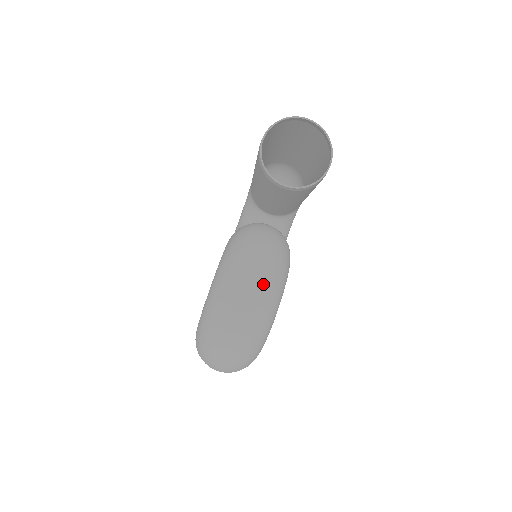
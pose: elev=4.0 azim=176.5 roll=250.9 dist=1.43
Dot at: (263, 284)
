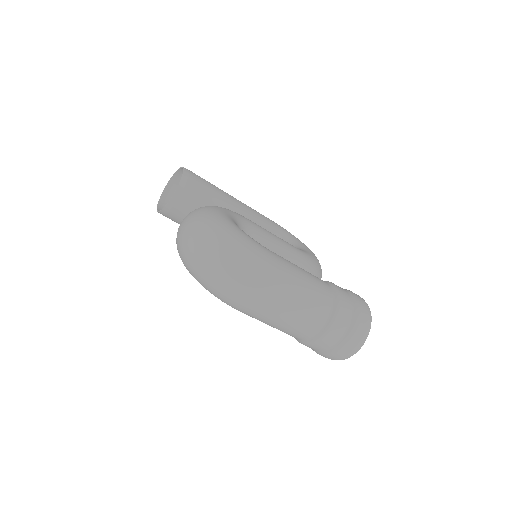
Dot at: (188, 215)
